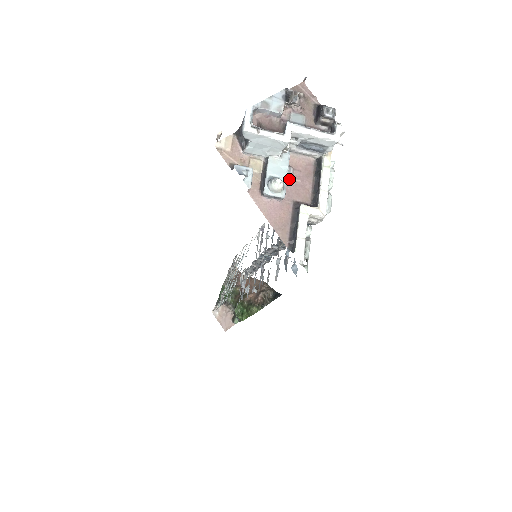
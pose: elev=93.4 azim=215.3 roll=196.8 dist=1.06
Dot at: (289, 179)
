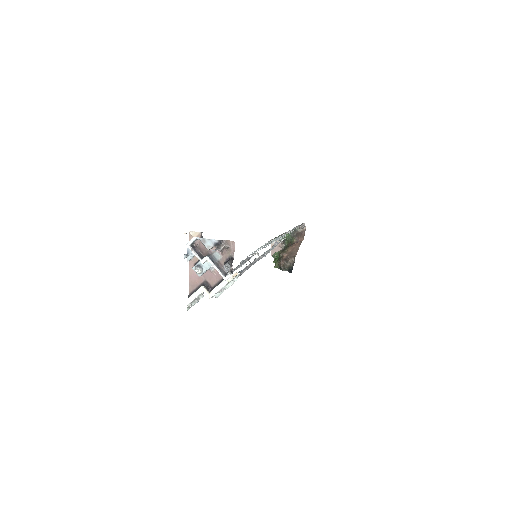
Dot at: (211, 270)
